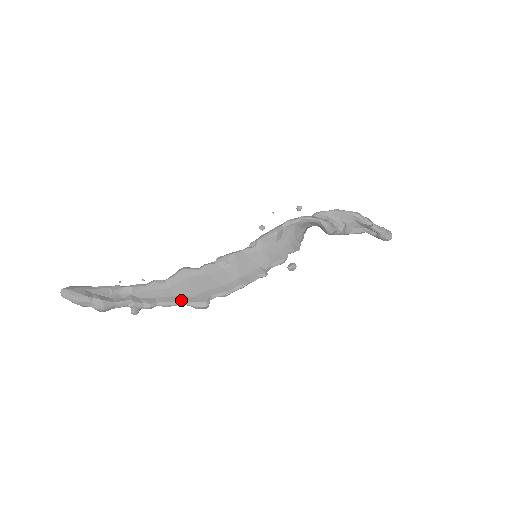
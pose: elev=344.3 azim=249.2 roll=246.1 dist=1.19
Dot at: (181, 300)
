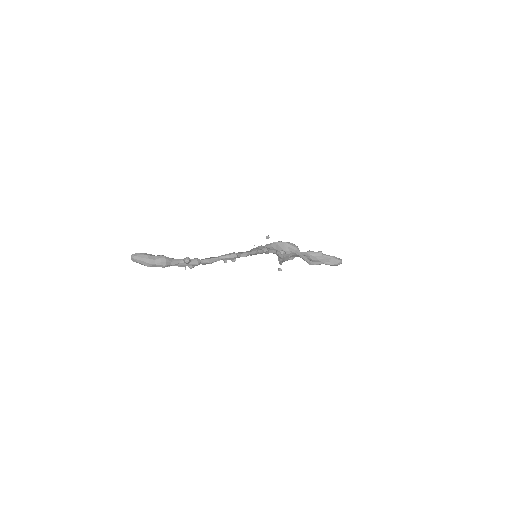
Dot at: (217, 257)
